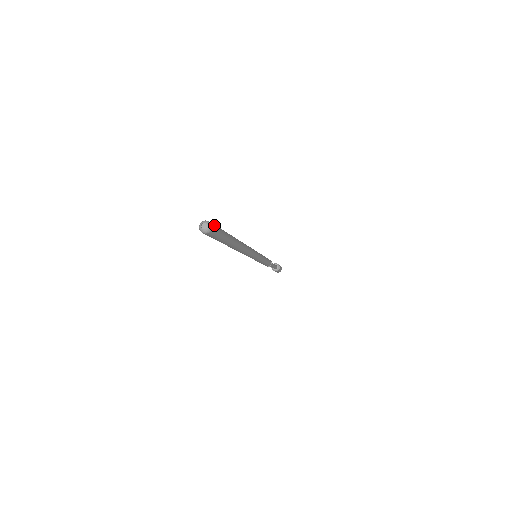
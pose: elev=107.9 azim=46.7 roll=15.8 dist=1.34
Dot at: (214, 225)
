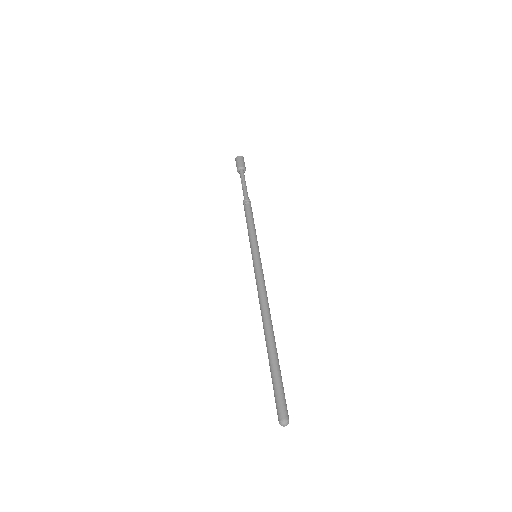
Dot at: (283, 410)
